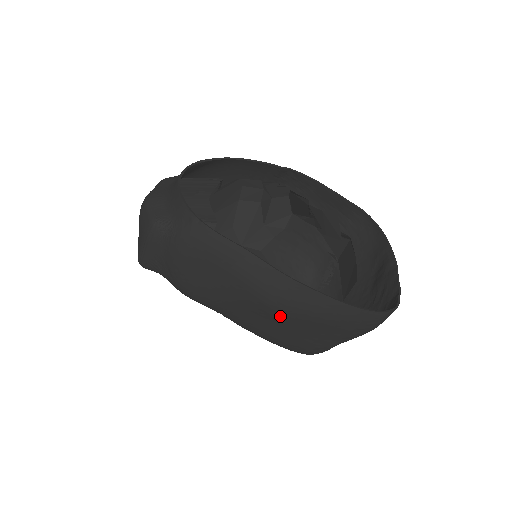
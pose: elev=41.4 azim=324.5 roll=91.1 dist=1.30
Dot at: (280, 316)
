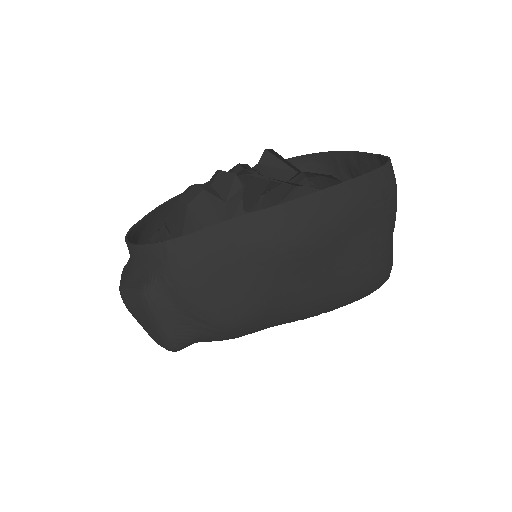
Dot at: (318, 248)
